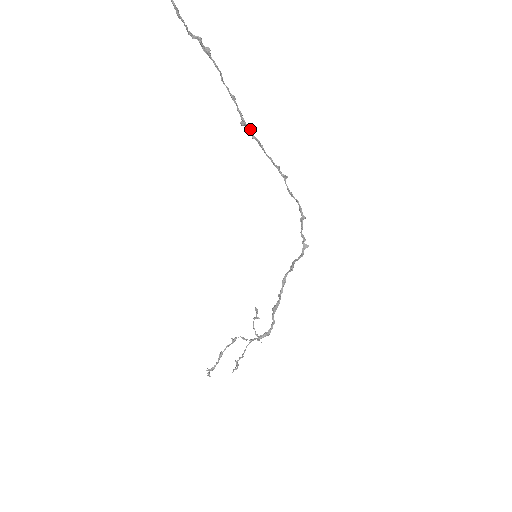
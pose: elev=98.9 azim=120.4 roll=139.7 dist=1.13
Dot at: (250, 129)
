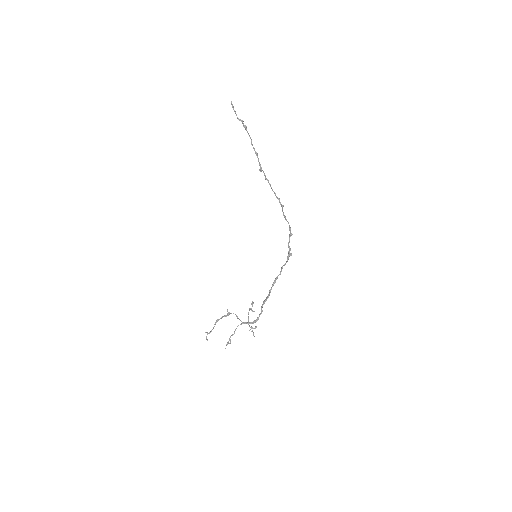
Dot at: (264, 173)
